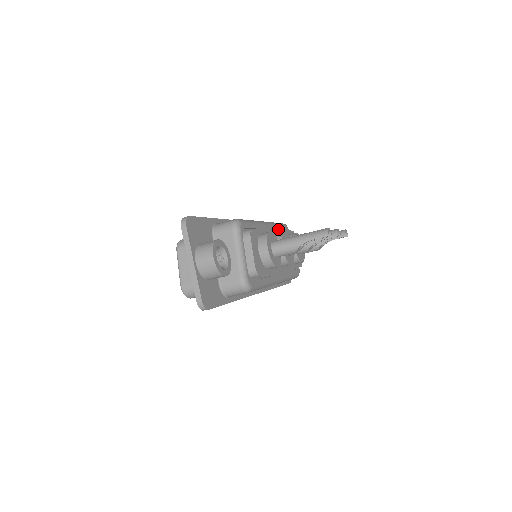
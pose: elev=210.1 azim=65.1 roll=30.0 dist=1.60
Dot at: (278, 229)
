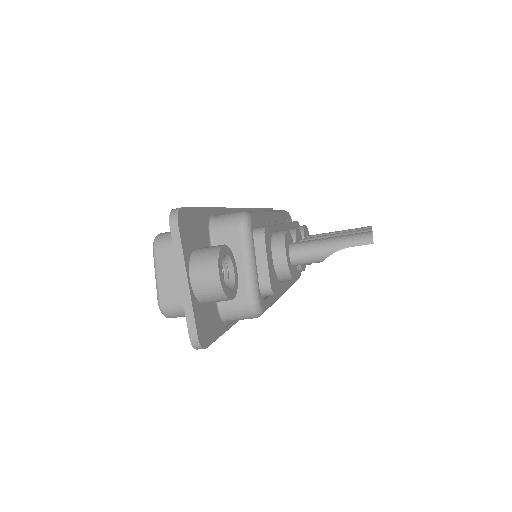
Dot at: (283, 220)
